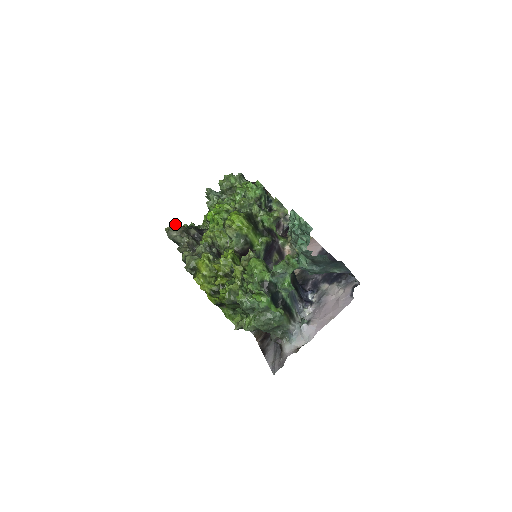
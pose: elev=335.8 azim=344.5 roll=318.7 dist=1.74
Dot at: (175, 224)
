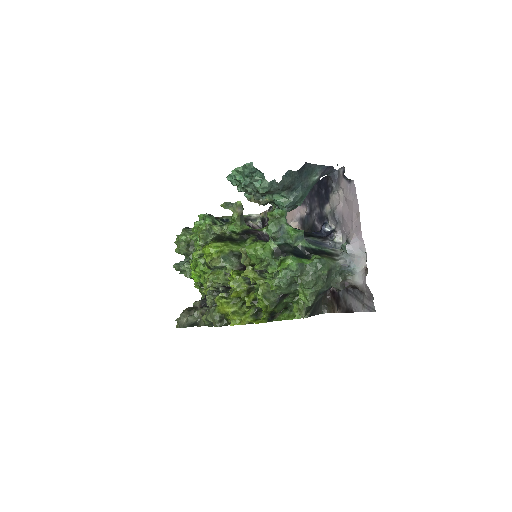
Dot at: occluded
